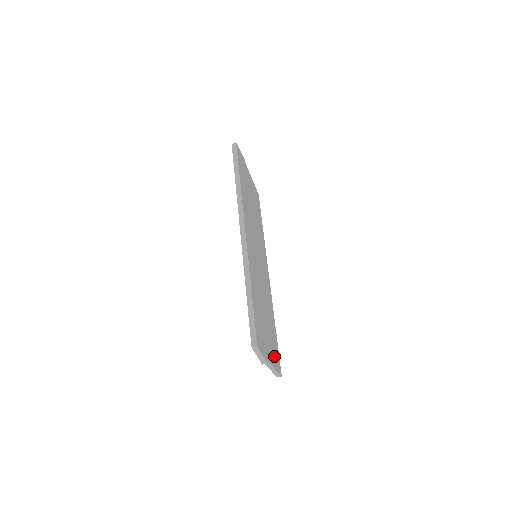
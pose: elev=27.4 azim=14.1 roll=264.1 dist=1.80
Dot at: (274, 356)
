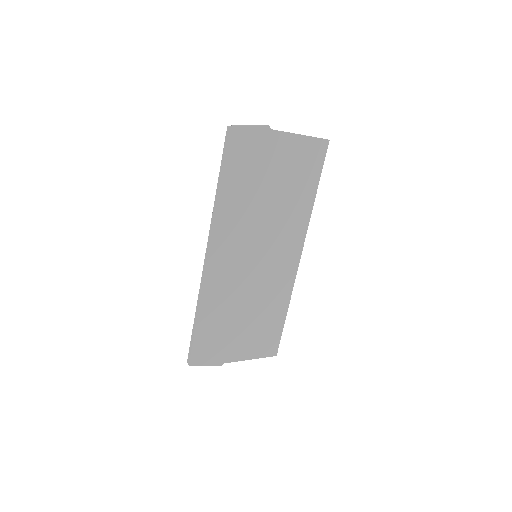
Dot at: (256, 348)
